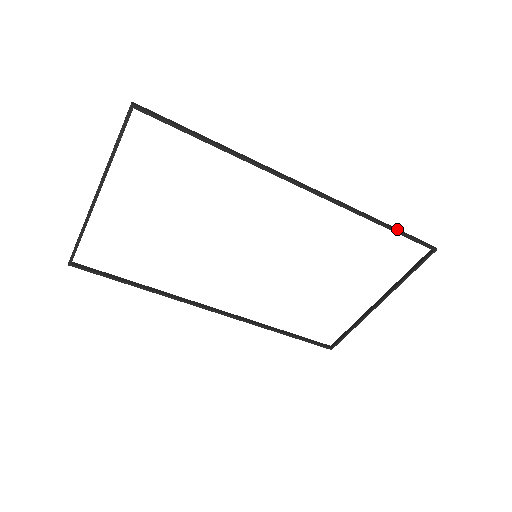
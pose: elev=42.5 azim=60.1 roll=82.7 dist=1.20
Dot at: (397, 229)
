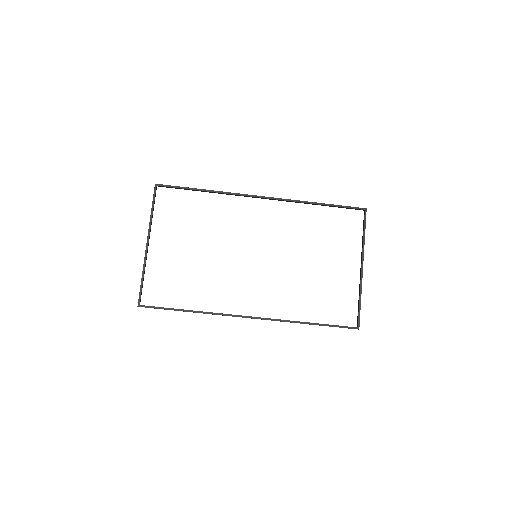
Dot at: (332, 205)
